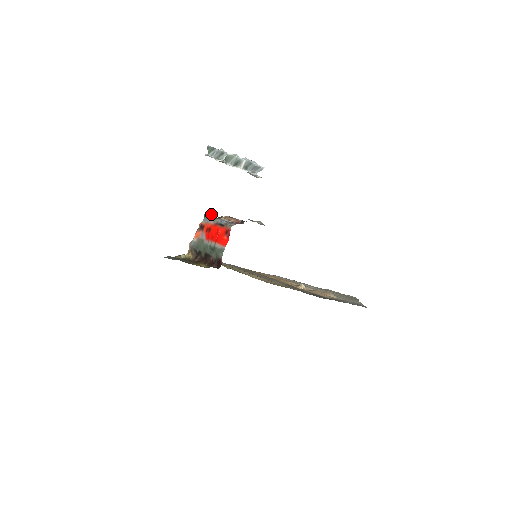
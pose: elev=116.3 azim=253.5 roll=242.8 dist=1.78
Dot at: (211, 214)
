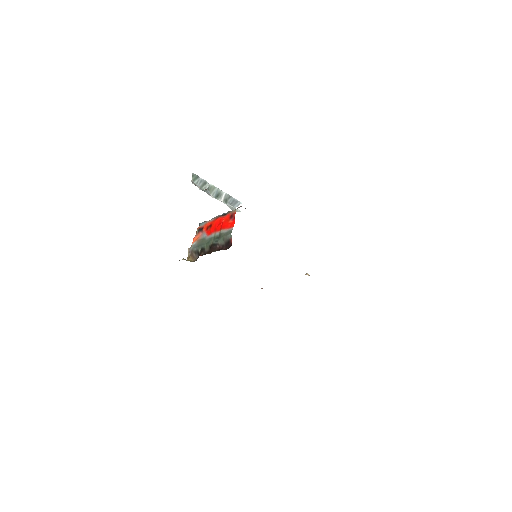
Dot at: occluded
